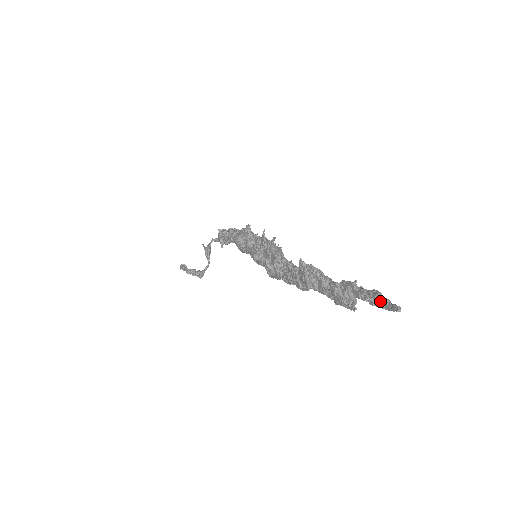
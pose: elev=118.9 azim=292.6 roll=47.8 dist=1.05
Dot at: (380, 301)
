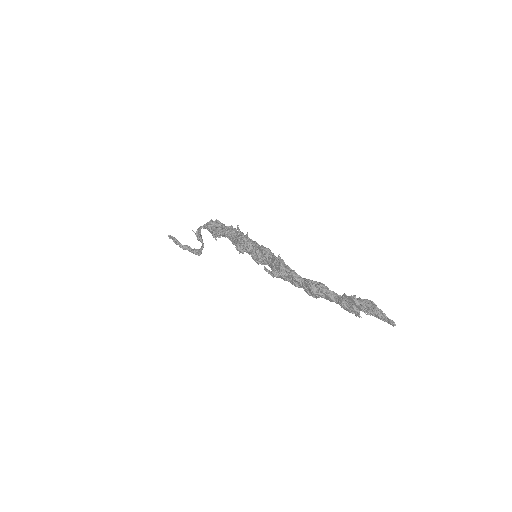
Dot at: (378, 315)
